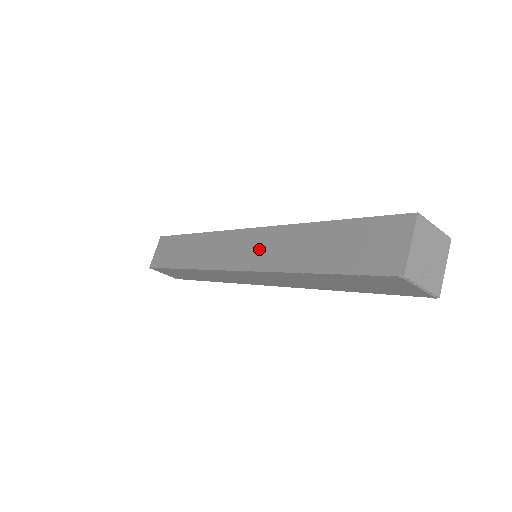
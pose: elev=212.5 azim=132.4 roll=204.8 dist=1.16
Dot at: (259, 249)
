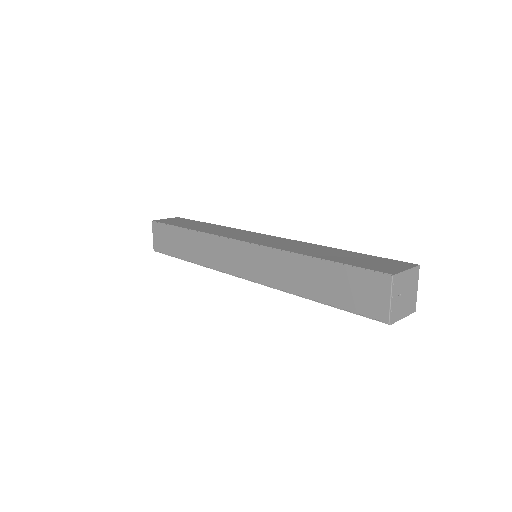
Dot at: (275, 242)
